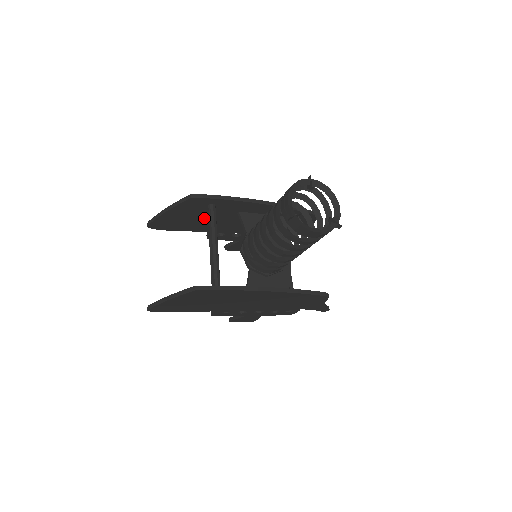
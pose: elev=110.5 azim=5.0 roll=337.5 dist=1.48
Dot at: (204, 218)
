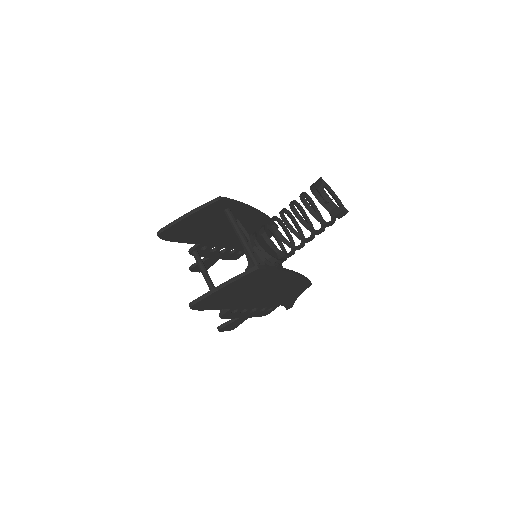
Dot at: (209, 226)
